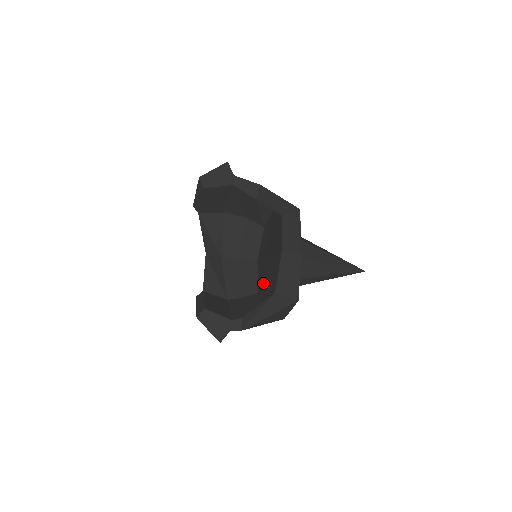
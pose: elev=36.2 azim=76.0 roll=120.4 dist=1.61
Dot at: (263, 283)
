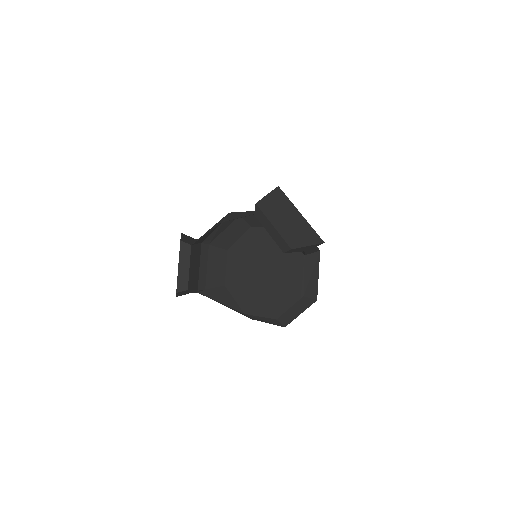
Dot at: (240, 268)
